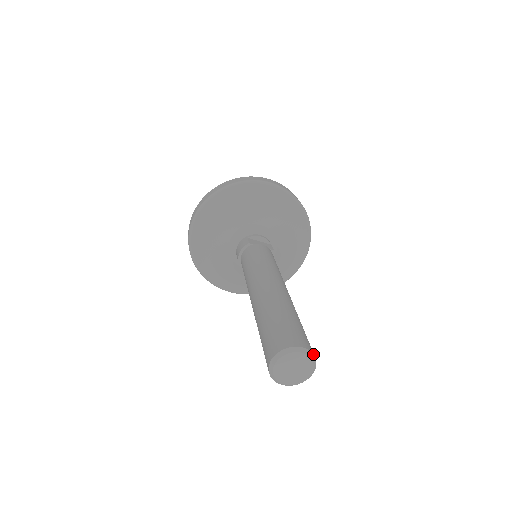
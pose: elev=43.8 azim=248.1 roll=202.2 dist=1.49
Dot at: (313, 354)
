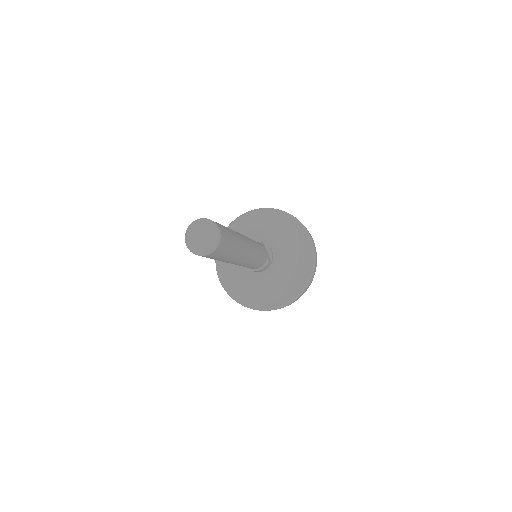
Dot at: (220, 241)
